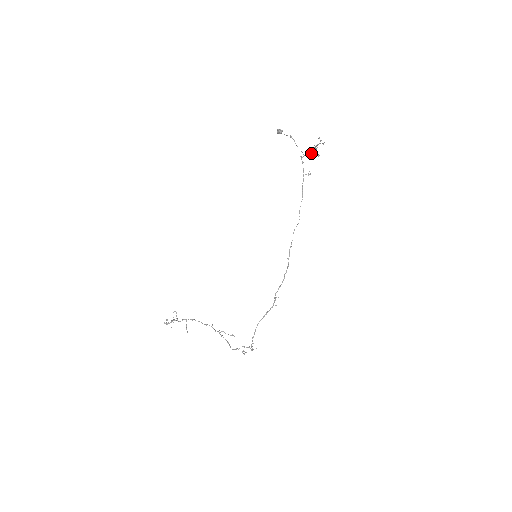
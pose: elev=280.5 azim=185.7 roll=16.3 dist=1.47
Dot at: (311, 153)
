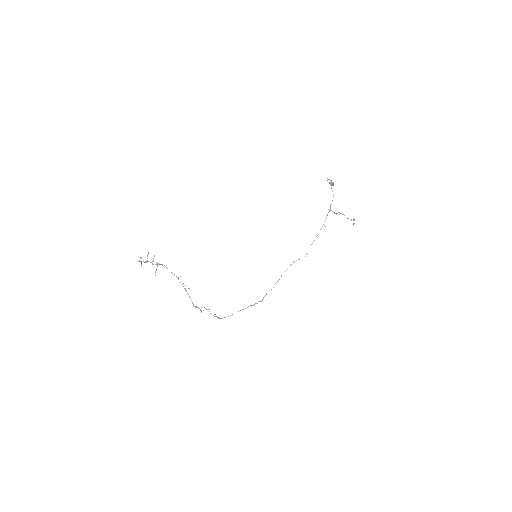
Dot at: (336, 213)
